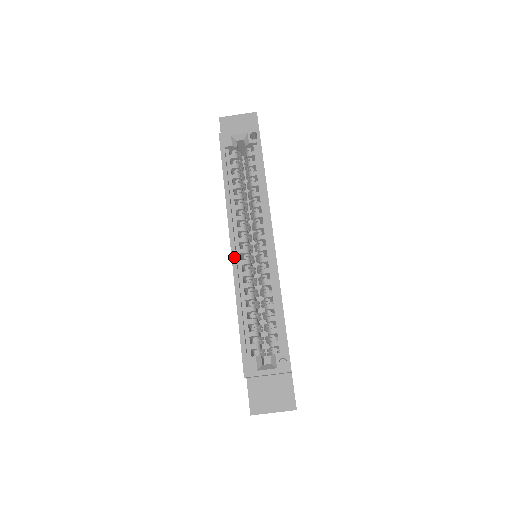
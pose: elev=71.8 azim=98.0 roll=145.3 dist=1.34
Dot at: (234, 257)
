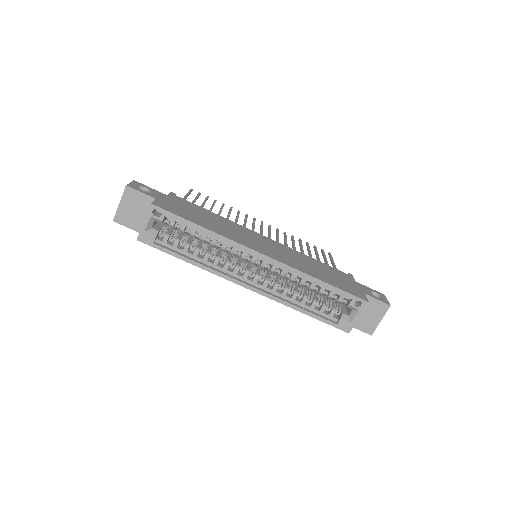
Dot at: (258, 291)
